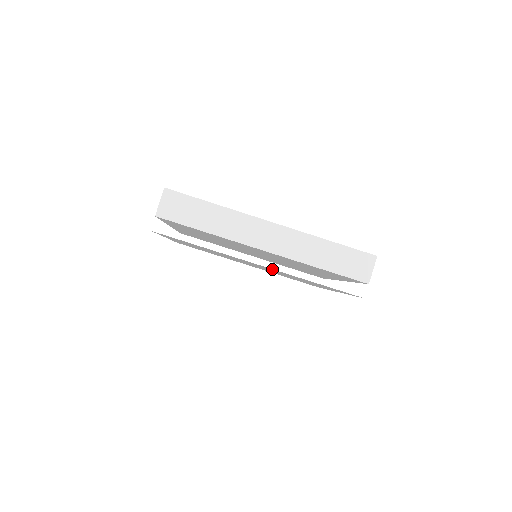
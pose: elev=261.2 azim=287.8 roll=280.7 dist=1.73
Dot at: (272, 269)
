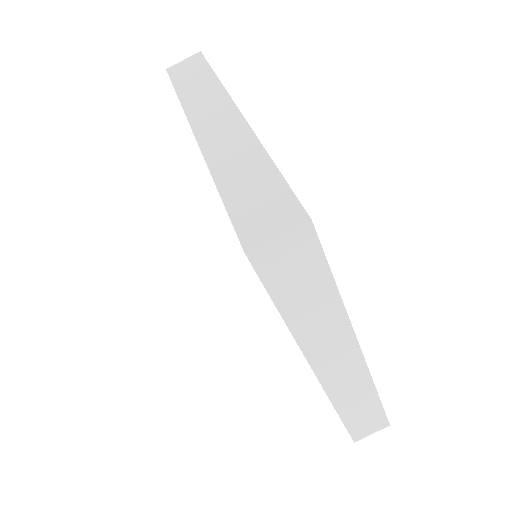
Dot at: occluded
